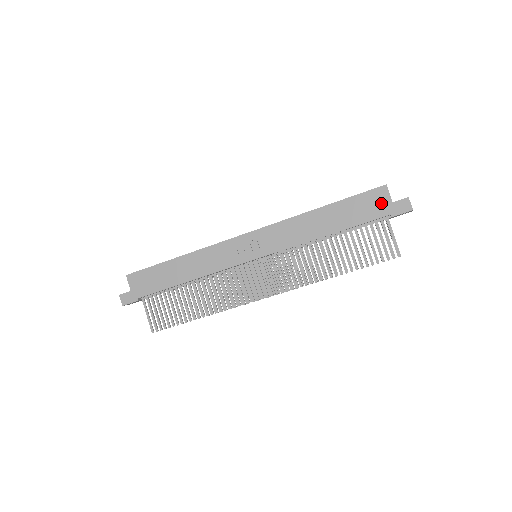
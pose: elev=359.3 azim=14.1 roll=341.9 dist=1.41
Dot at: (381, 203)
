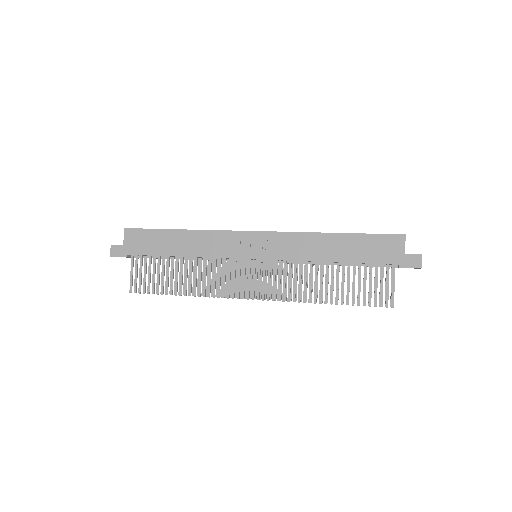
Dot at: (394, 250)
